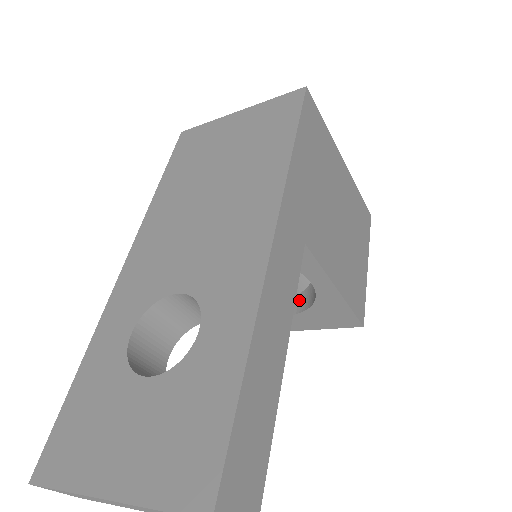
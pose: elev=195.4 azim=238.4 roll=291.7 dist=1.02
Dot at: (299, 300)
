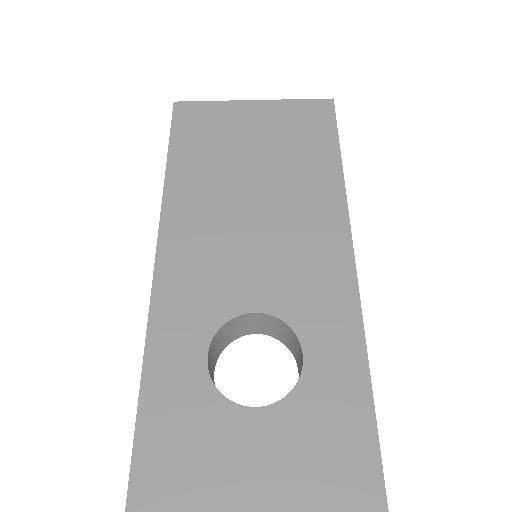
Dot at: occluded
